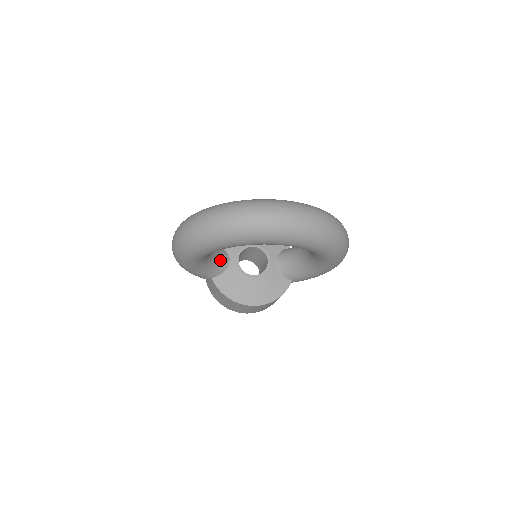
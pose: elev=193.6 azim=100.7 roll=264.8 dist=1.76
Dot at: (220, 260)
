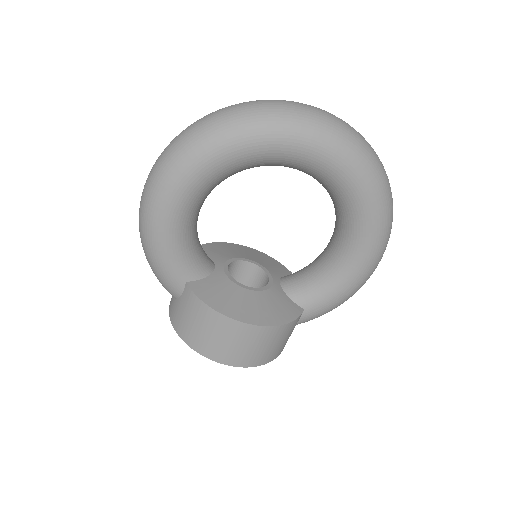
Dot at: (203, 256)
